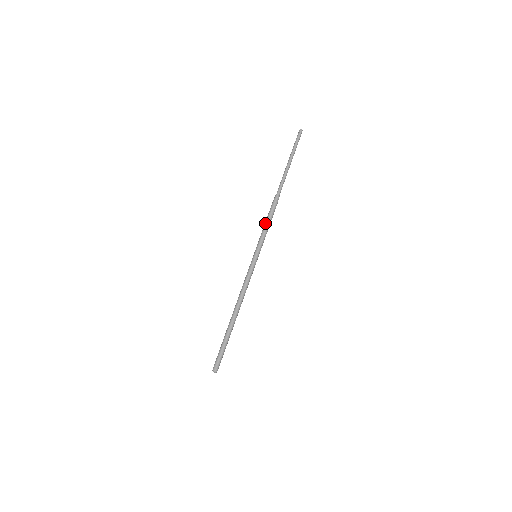
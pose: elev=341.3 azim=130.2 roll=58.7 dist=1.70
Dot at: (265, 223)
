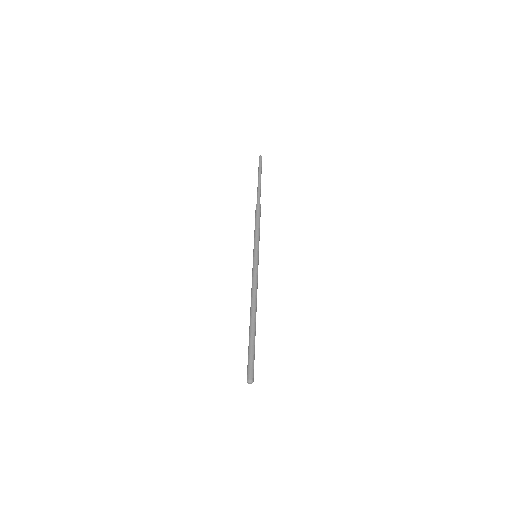
Dot at: (255, 226)
